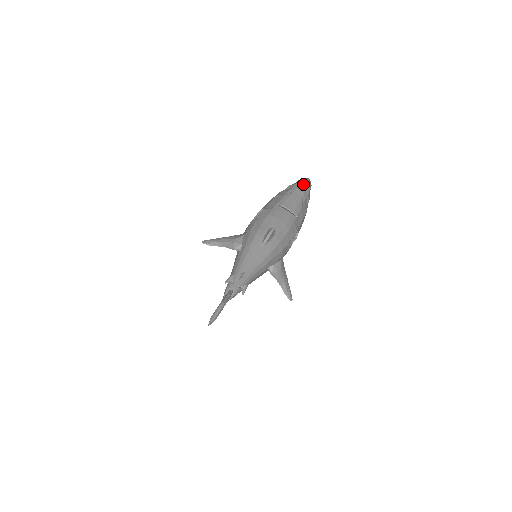
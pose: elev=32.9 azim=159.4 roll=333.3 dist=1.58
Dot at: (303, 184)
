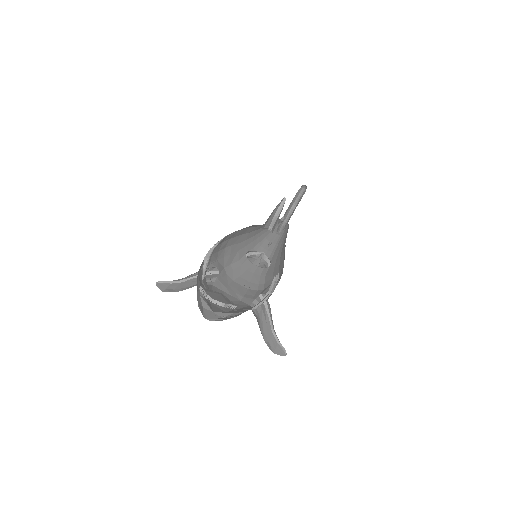
Dot at: occluded
